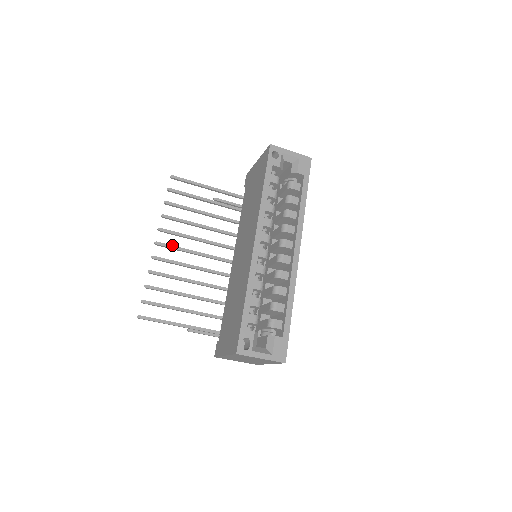
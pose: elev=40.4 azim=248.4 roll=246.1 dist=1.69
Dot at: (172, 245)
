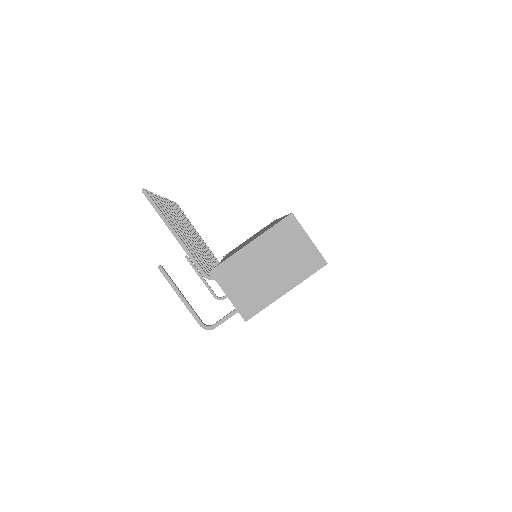
Dot at: occluded
